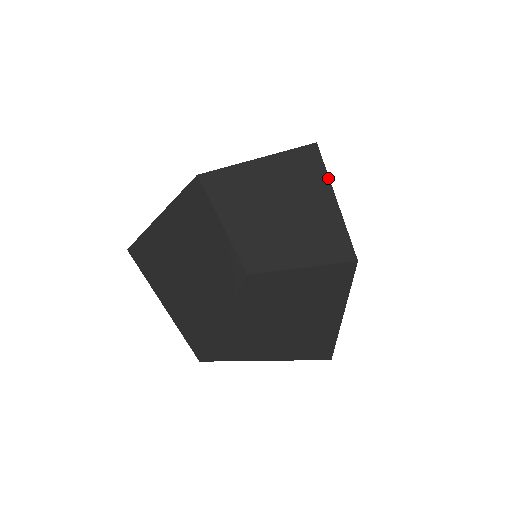
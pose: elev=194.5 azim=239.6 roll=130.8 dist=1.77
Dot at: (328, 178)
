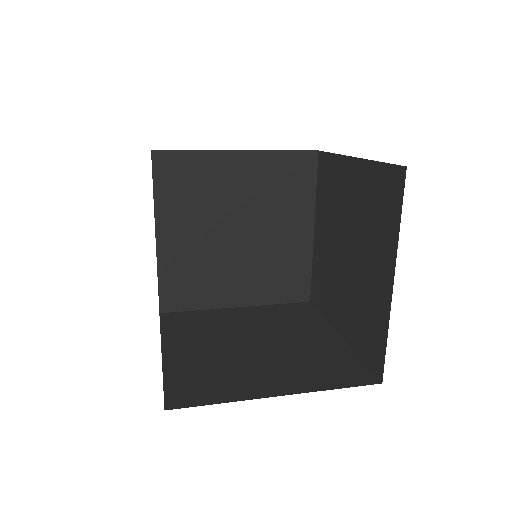
Dot at: (373, 161)
